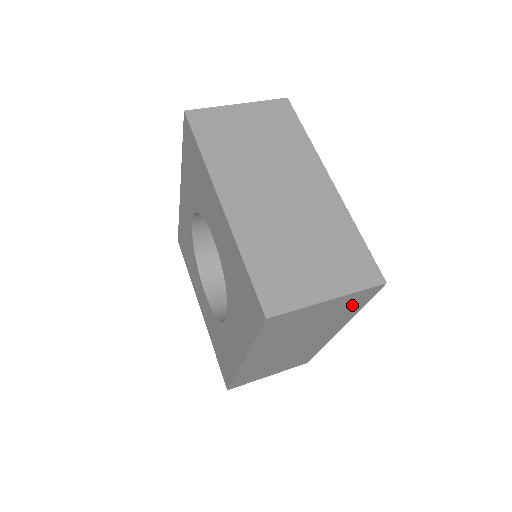
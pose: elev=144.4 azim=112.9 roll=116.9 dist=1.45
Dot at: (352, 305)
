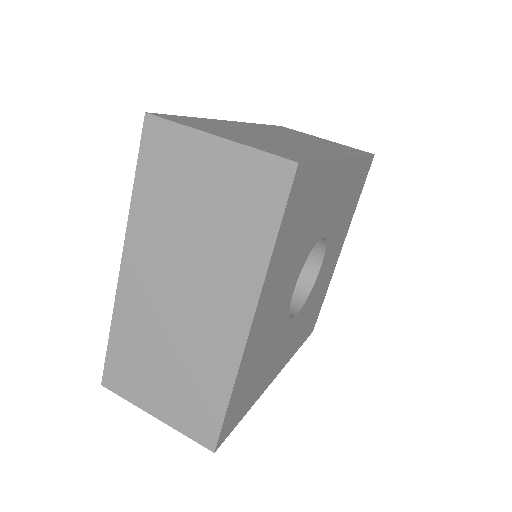
Dot at: occluded
